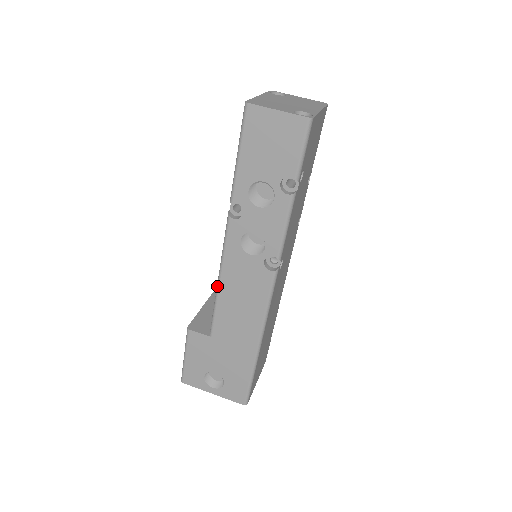
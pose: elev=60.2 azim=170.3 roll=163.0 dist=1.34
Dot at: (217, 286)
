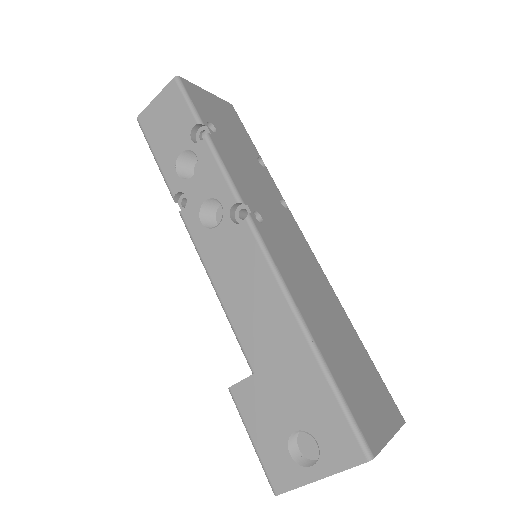
Dot at: (217, 296)
